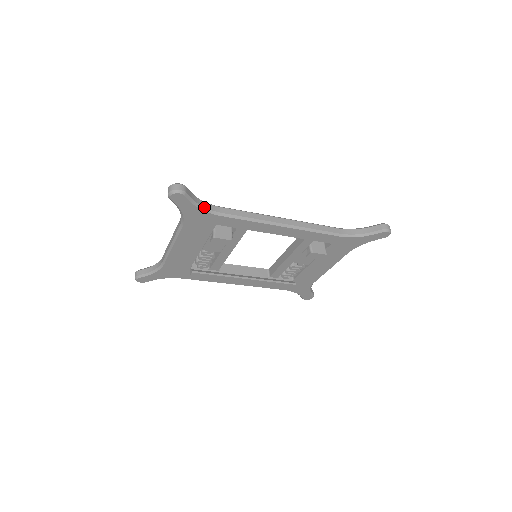
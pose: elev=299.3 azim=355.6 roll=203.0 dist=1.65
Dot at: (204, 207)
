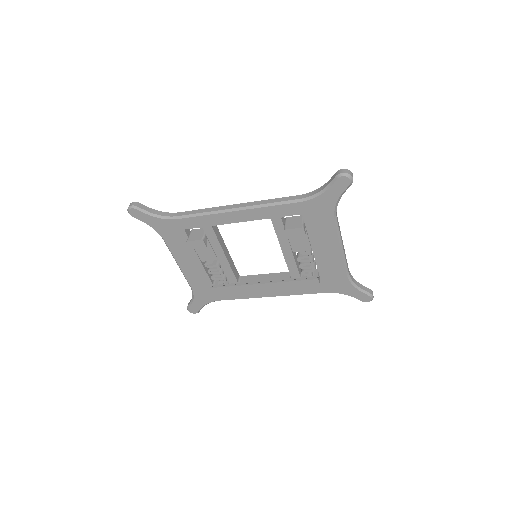
Dot at: (161, 215)
